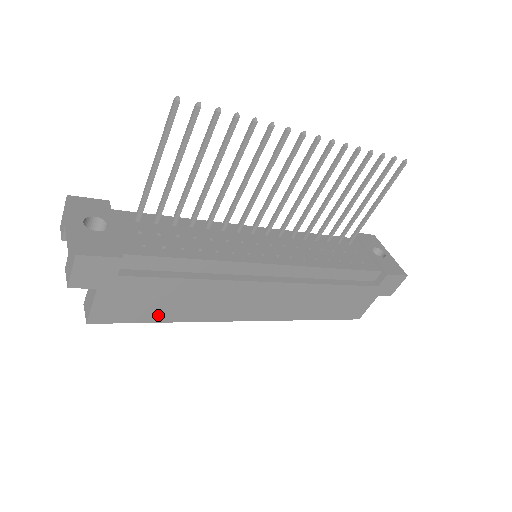
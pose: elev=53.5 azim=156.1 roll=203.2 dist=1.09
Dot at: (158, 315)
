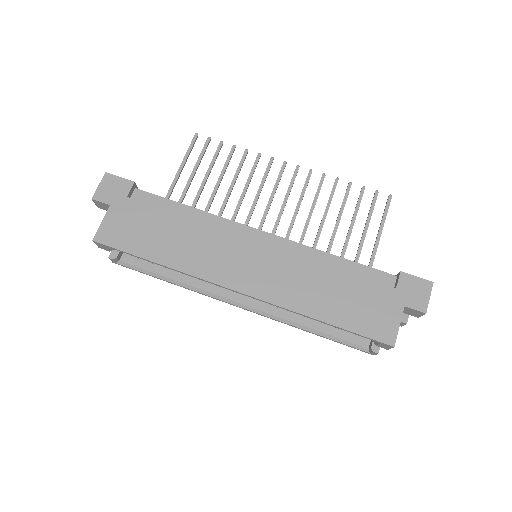
Dot at: (150, 251)
